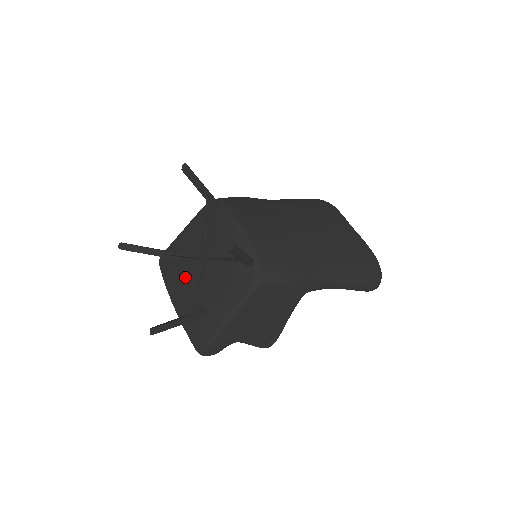
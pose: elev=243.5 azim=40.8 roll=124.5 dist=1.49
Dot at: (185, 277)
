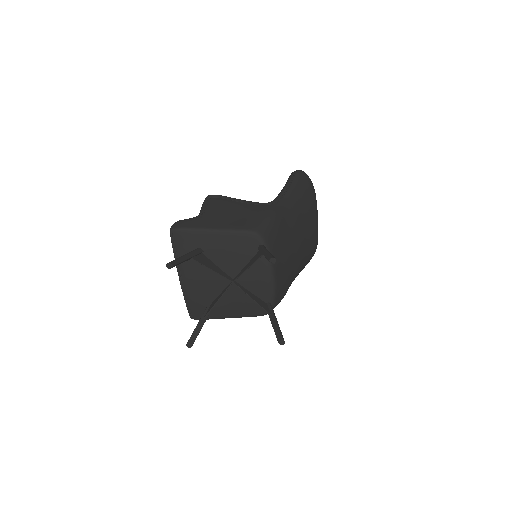
Dot at: (203, 275)
